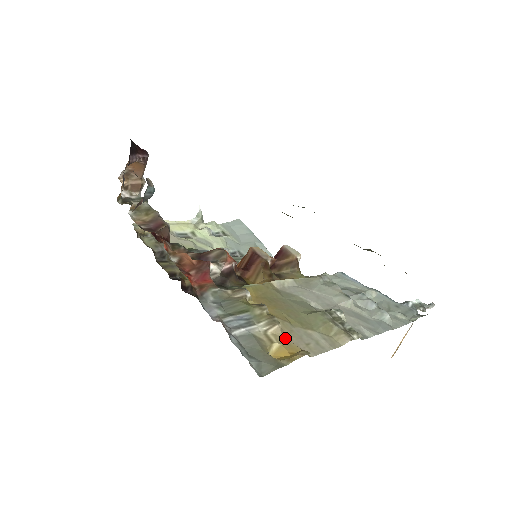
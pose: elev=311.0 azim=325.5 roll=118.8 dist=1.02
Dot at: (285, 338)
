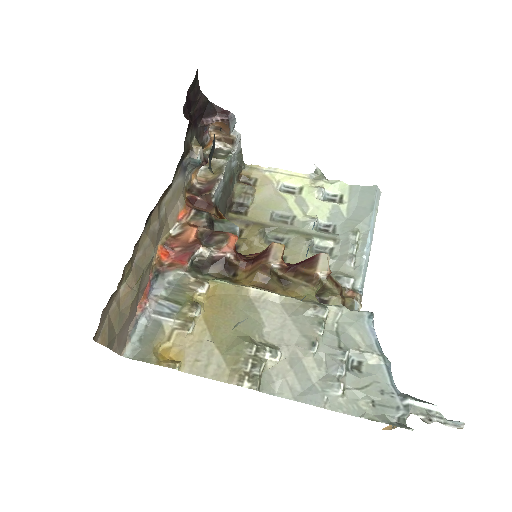
Dot at: (184, 344)
